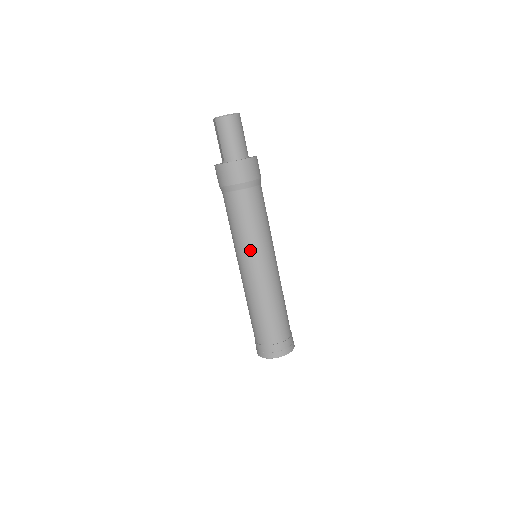
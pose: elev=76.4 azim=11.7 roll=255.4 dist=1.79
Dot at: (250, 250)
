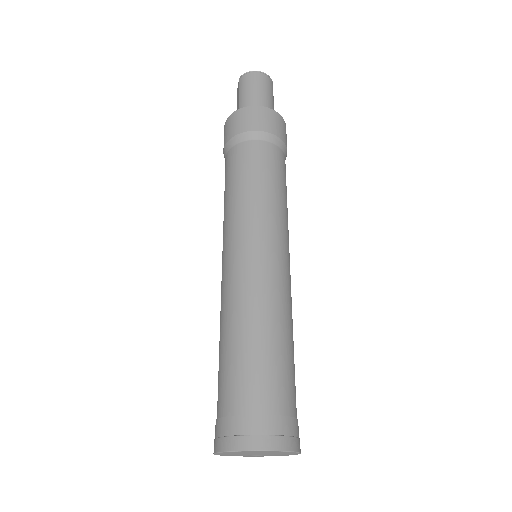
Dot at: (247, 222)
